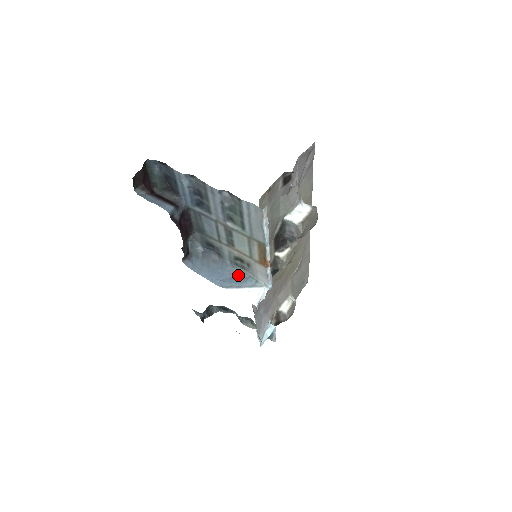
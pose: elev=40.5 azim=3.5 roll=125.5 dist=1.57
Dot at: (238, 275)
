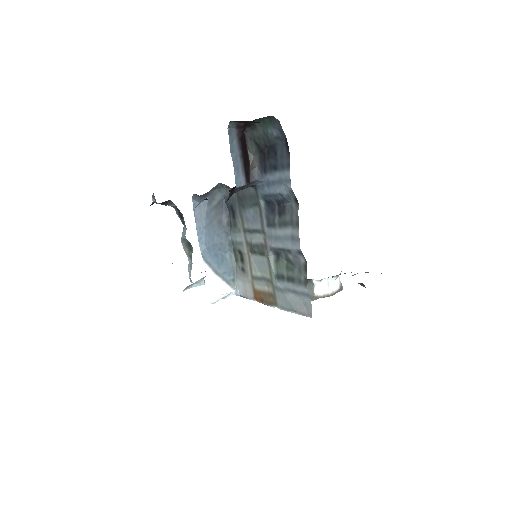
Dot at: (225, 256)
